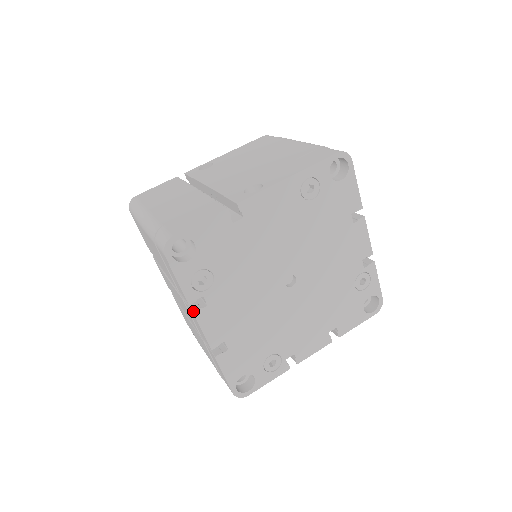
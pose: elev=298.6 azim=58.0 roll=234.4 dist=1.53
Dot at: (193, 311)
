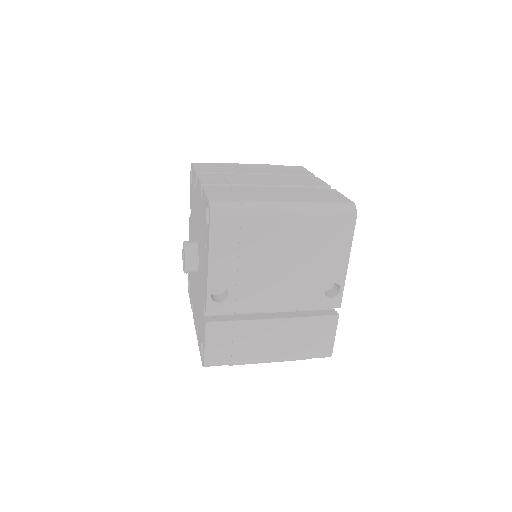
Dot at: occluded
